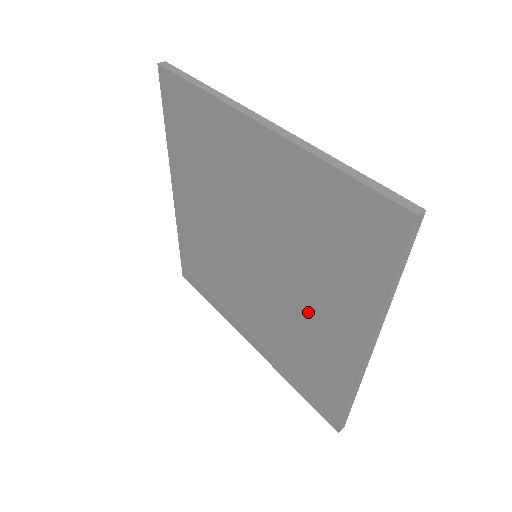
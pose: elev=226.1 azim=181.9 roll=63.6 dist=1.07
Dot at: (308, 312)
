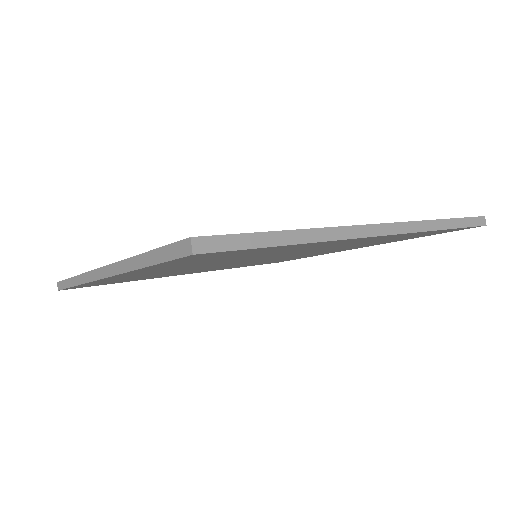
Dot at: occluded
